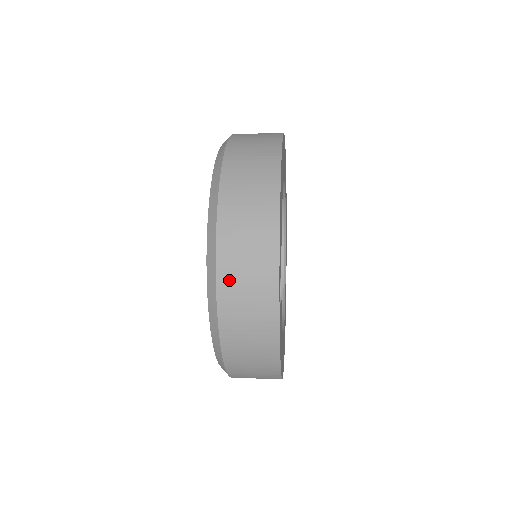
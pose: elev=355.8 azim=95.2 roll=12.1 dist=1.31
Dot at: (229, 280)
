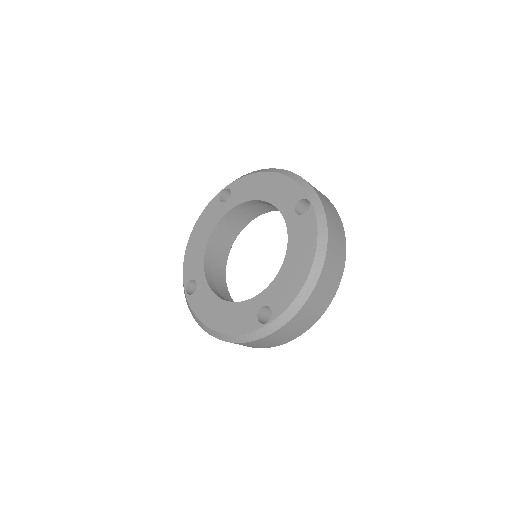
Dot at: (289, 327)
